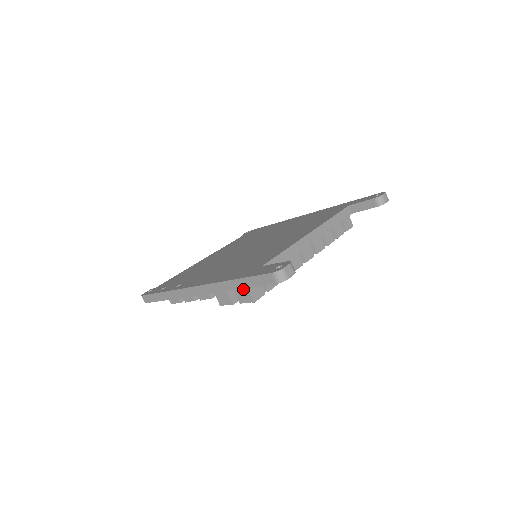
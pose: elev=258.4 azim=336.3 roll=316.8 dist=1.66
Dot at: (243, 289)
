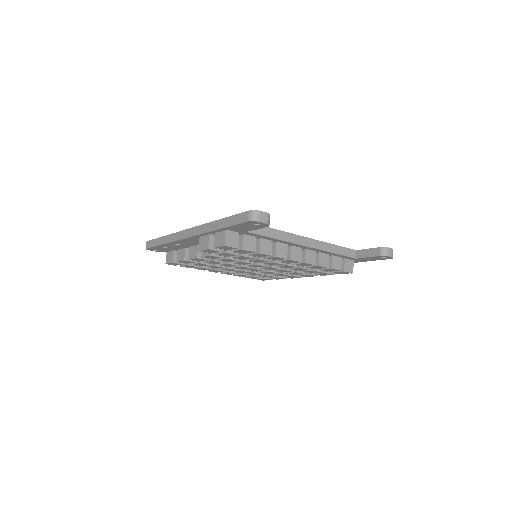
Dot at: (222, 232)
